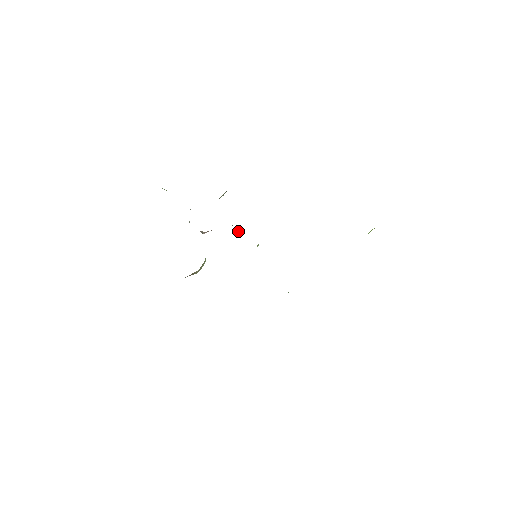
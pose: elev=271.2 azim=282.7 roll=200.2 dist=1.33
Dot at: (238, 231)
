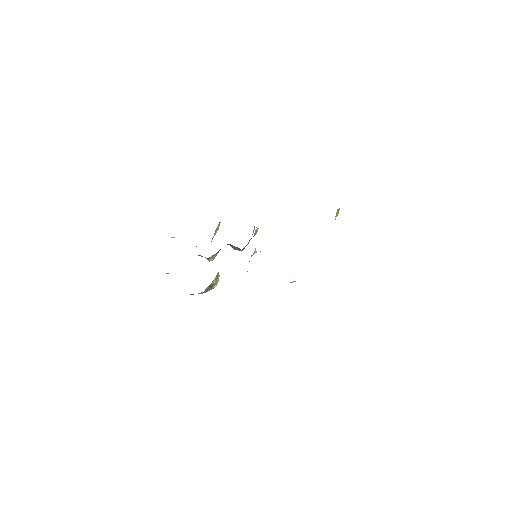
Dot at: (238, 250)
